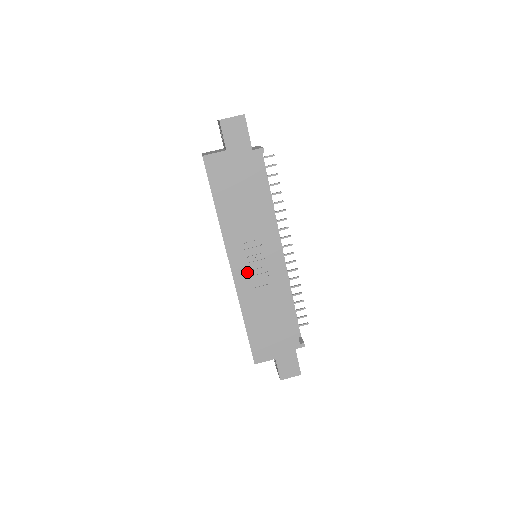
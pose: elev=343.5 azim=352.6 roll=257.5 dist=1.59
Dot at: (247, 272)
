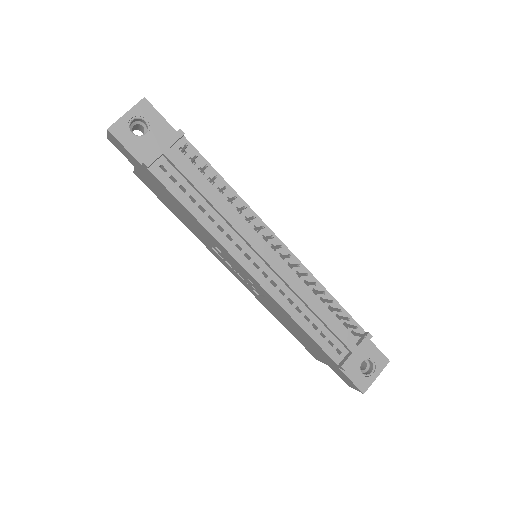
Dot at: (242, 279)
